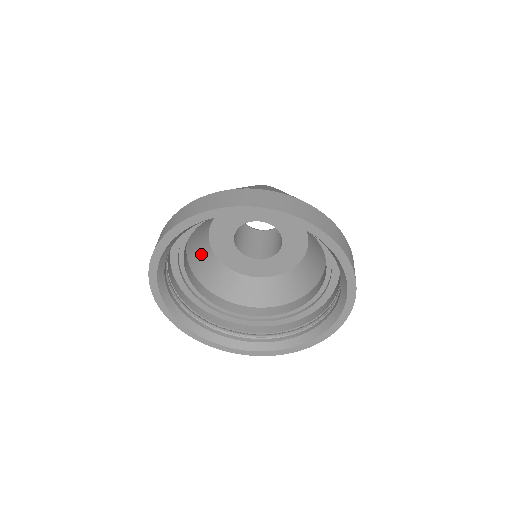
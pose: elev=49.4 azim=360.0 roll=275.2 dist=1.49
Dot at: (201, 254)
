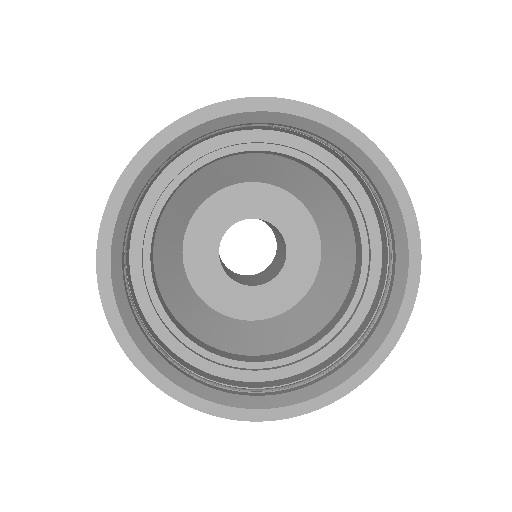
Dot at: (175, 283)
